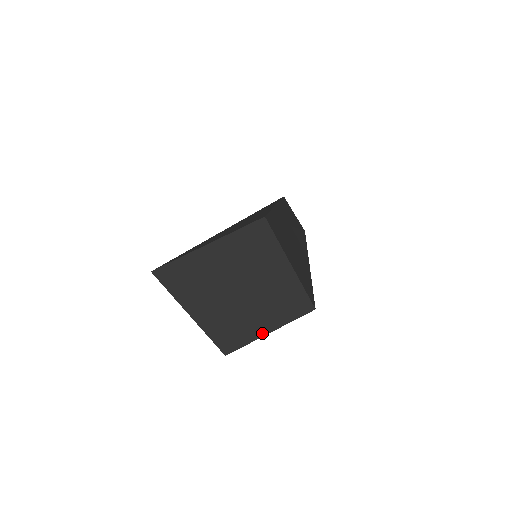
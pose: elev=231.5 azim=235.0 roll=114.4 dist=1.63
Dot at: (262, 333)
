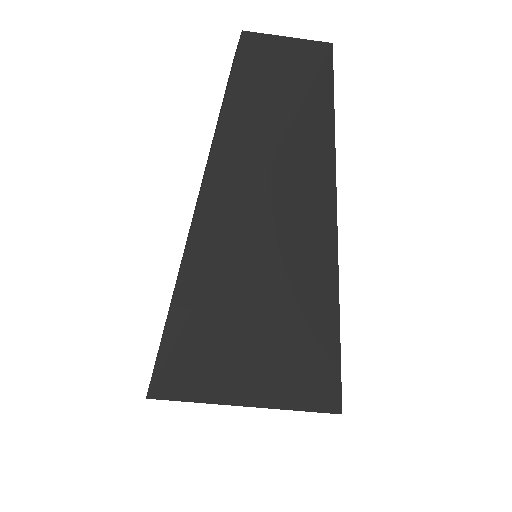
Dot at: occluded
